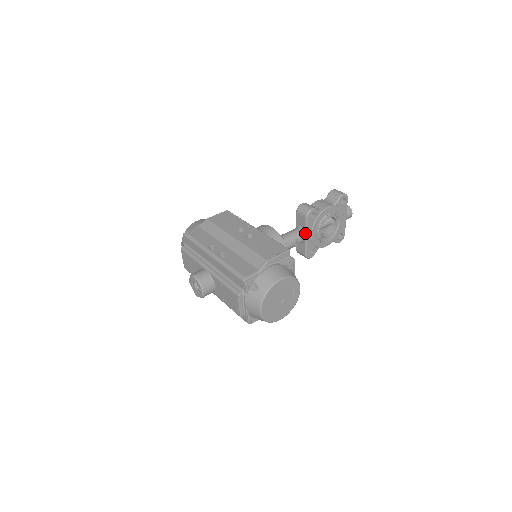
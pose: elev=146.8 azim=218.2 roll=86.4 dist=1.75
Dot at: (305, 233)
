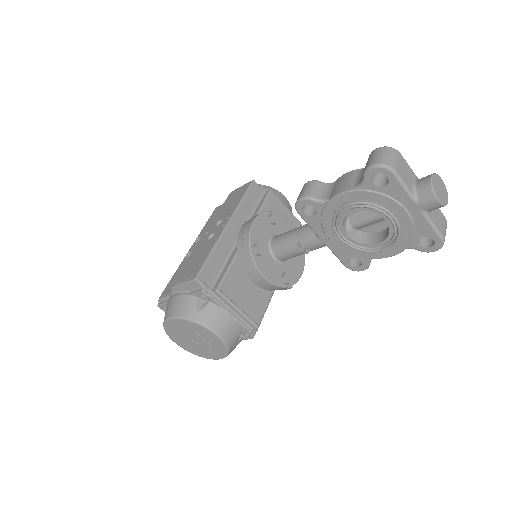
Dot at: (316, 234)
